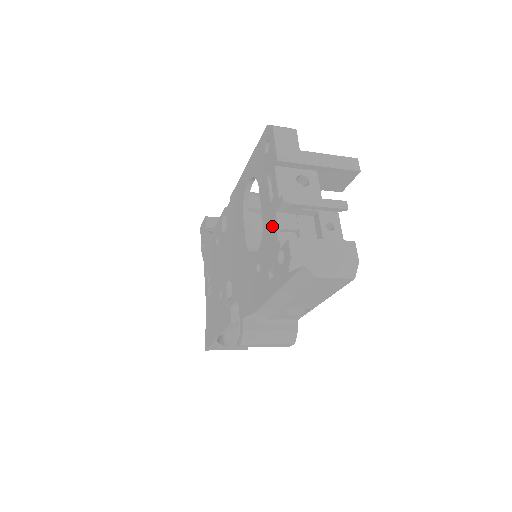
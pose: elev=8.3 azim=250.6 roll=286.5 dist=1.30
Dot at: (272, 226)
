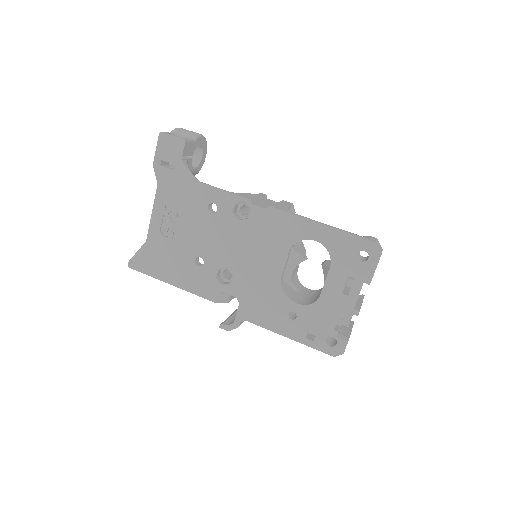
Dot at: (333, 314)
